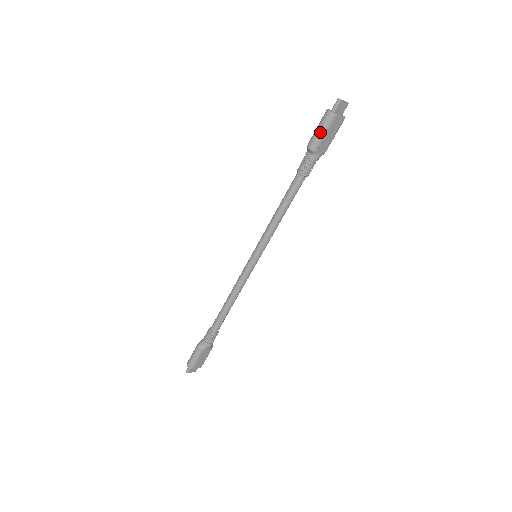
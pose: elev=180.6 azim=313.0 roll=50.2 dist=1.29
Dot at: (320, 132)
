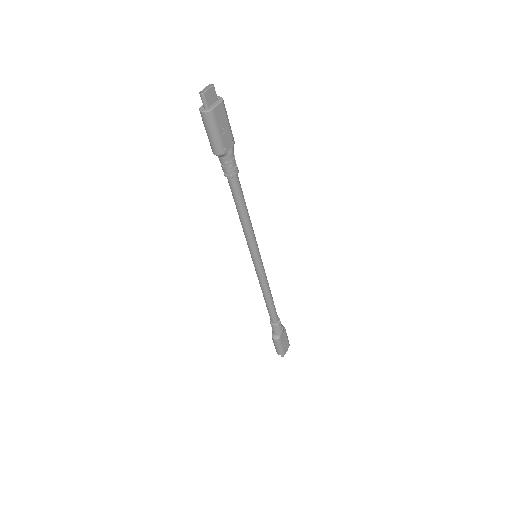
Dot at: (212, 136)
